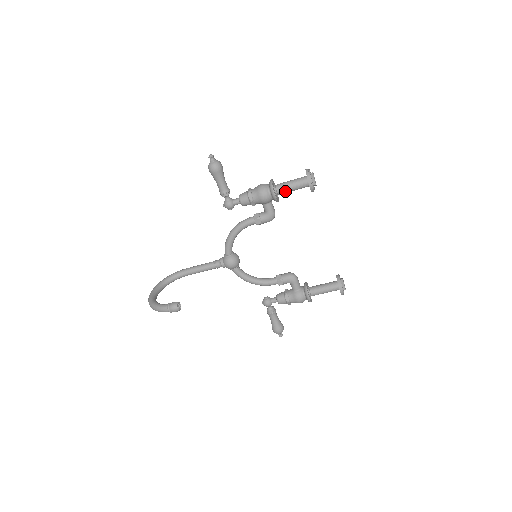
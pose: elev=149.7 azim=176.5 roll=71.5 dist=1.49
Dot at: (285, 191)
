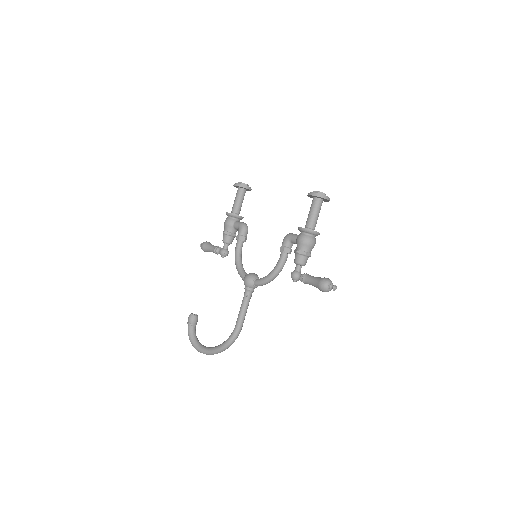
Dot at: (235, 207)
